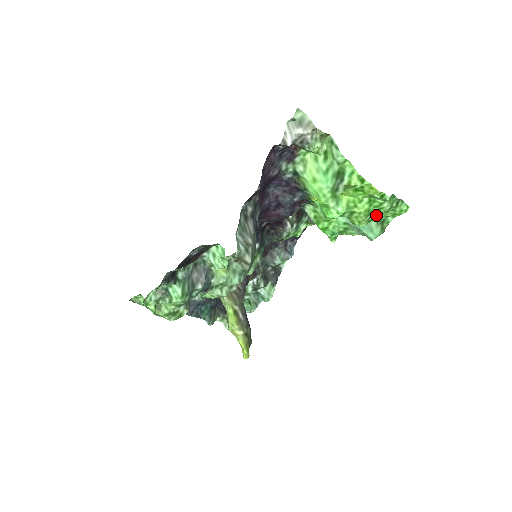
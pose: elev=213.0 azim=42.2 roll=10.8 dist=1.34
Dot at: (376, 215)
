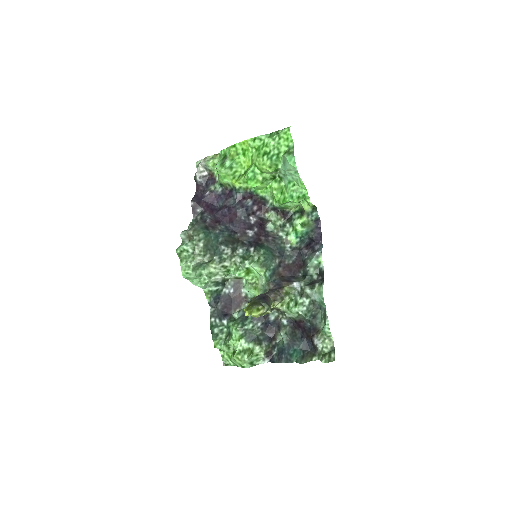
Dot at: (273, 152)
